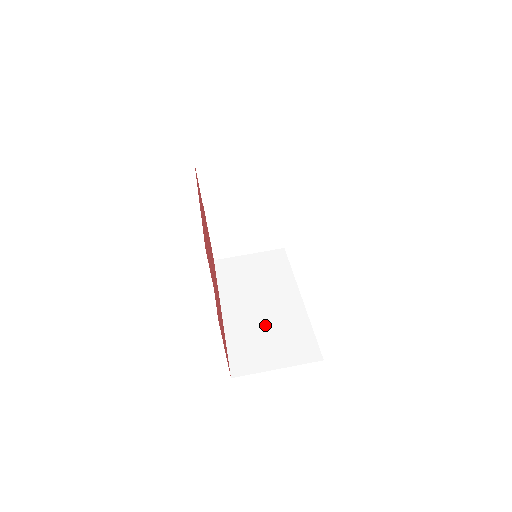
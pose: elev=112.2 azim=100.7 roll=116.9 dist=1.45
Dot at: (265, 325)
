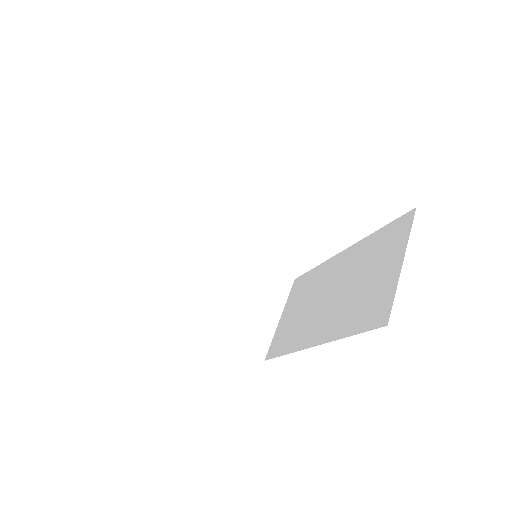
Dot at: (350, 288)
